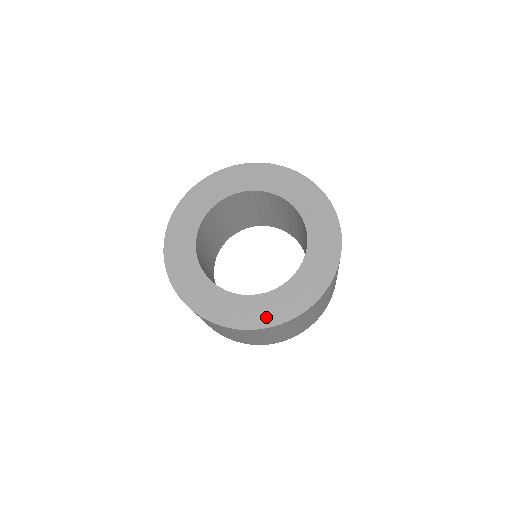
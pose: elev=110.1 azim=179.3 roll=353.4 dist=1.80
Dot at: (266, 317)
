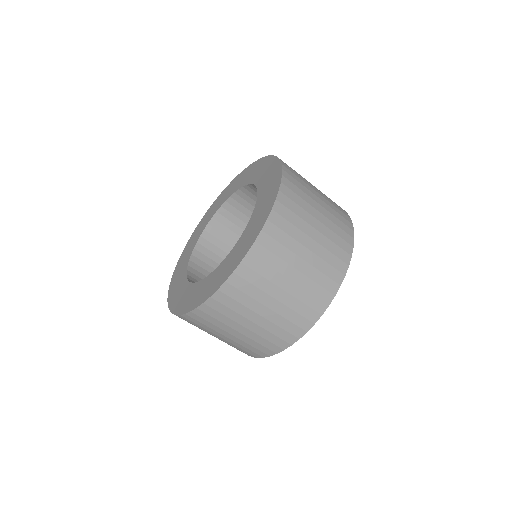
Dot at: (254, 232)
